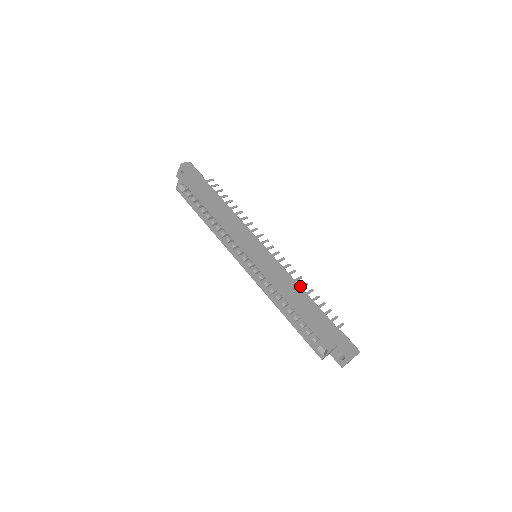
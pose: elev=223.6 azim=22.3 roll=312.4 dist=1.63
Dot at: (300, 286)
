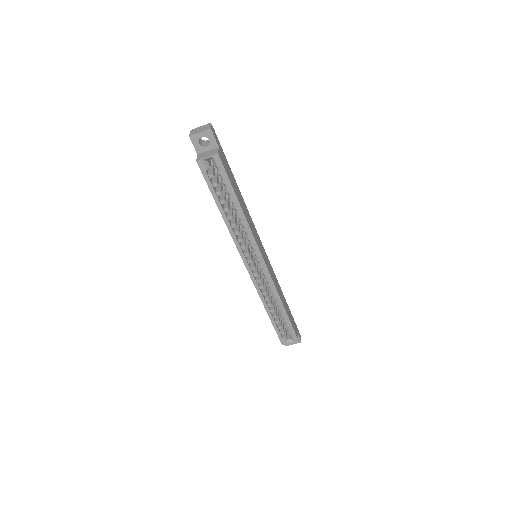
Dot at: occluded
